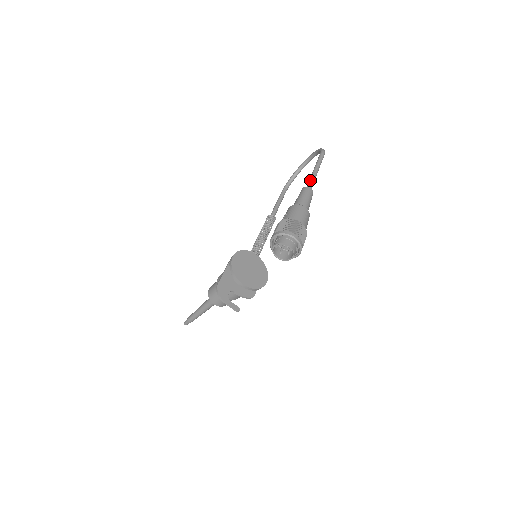
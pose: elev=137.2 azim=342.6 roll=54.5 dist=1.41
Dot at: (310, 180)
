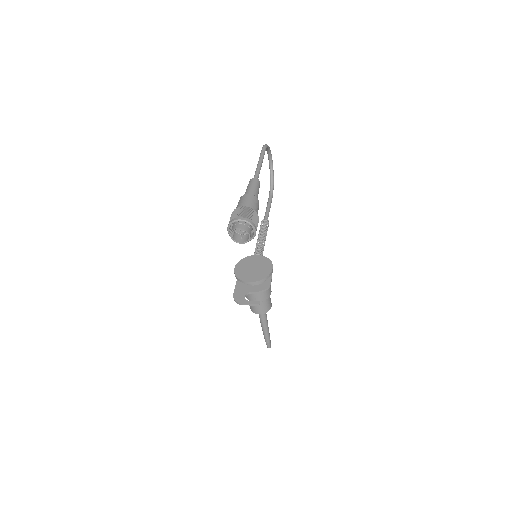
Dot at: (255, 173)
